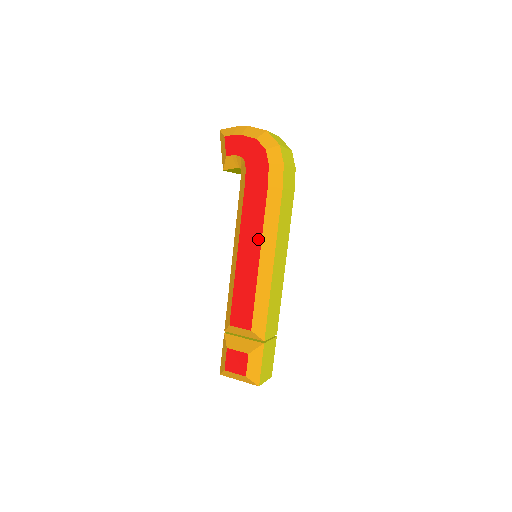
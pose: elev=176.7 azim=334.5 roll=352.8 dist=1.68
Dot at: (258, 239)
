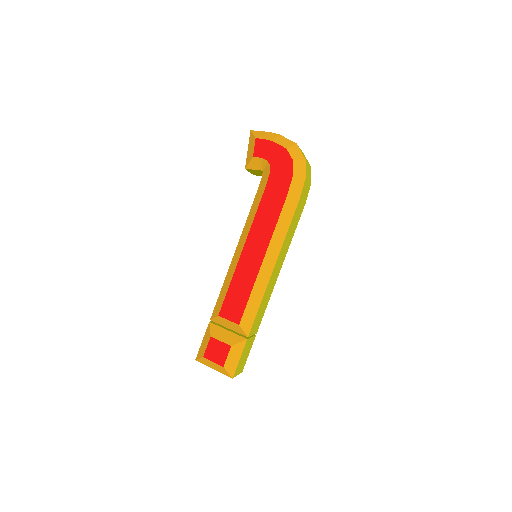
Dot at: (266, 241)
